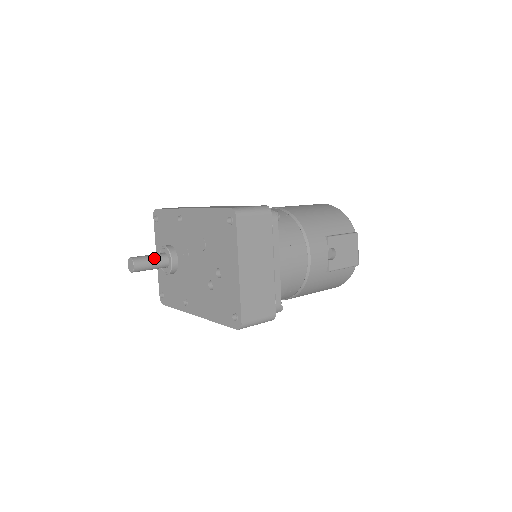
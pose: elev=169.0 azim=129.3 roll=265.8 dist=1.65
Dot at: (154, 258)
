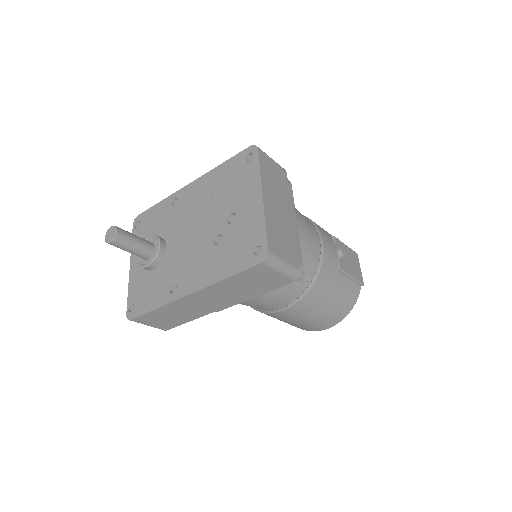
Dot at: (139, 237)
